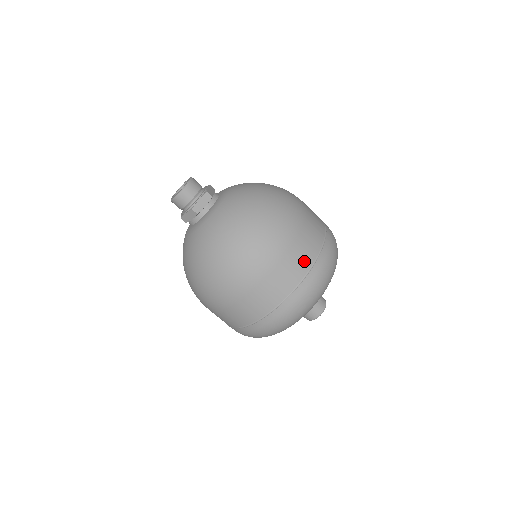
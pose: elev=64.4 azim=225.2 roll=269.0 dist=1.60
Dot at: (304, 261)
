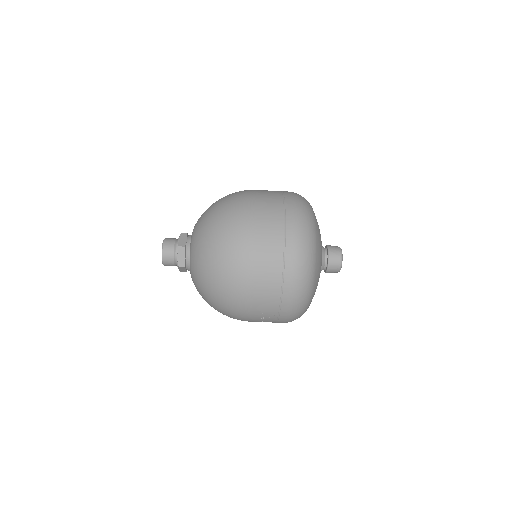
Dot at: (274, 197)
